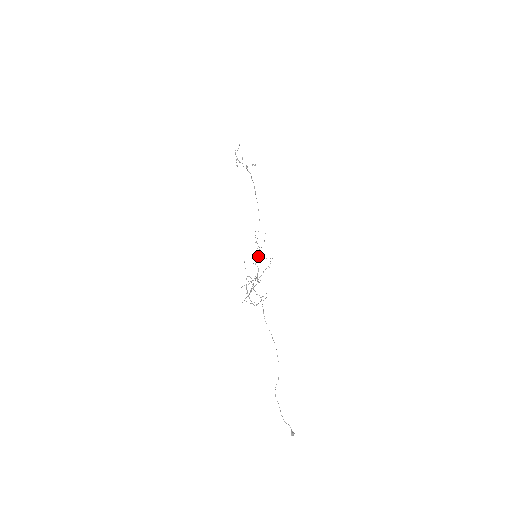
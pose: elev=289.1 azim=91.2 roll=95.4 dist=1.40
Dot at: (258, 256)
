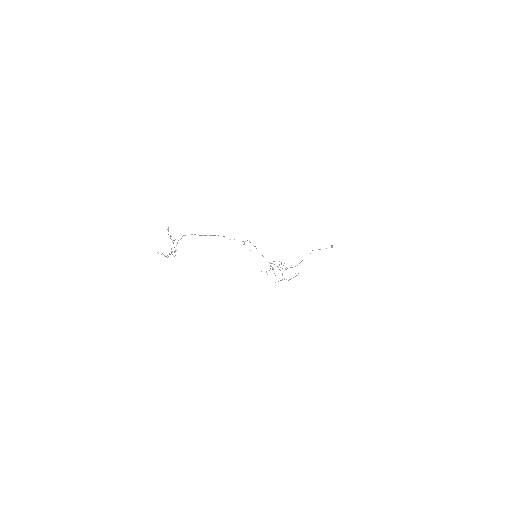
Dot at: occluded
